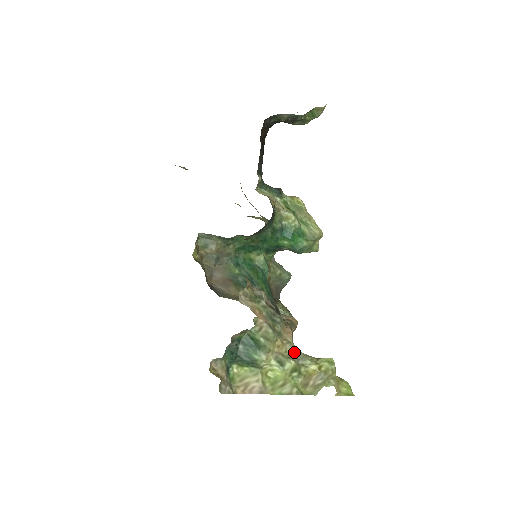
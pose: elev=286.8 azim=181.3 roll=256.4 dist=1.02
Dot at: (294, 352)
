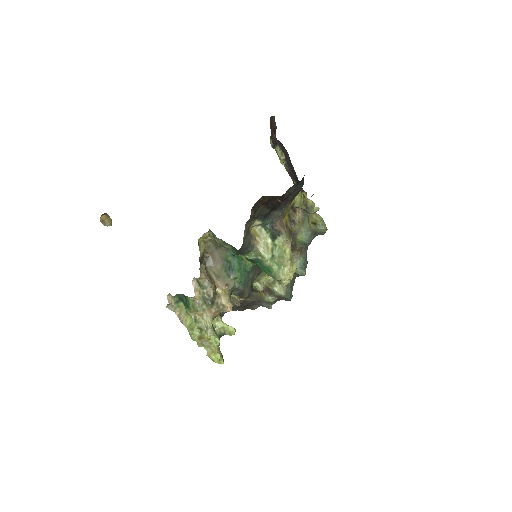
Dot at: (206, 322)
